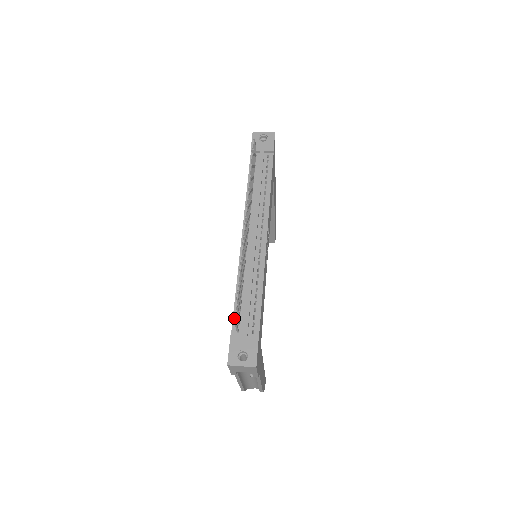
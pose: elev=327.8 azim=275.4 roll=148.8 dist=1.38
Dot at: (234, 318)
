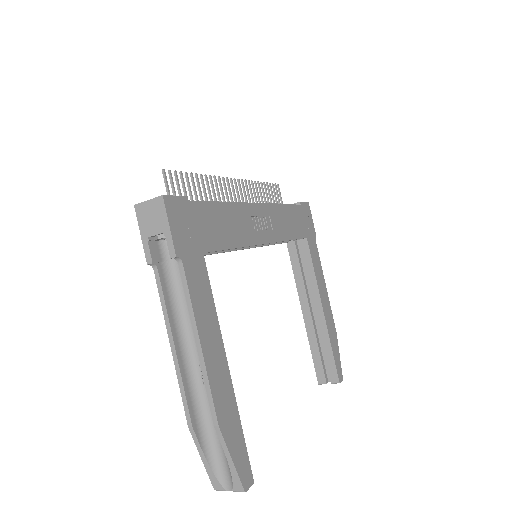
Dot at: occluded
